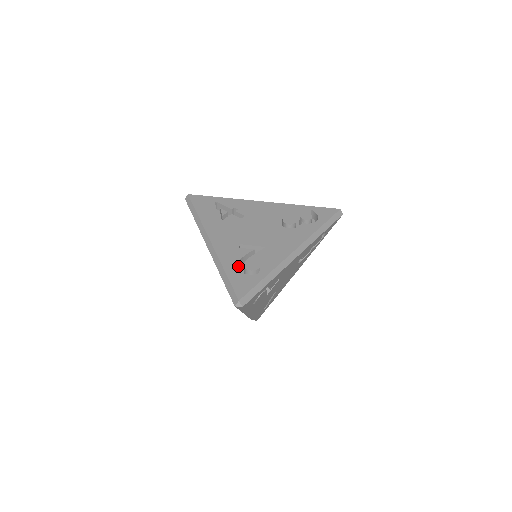
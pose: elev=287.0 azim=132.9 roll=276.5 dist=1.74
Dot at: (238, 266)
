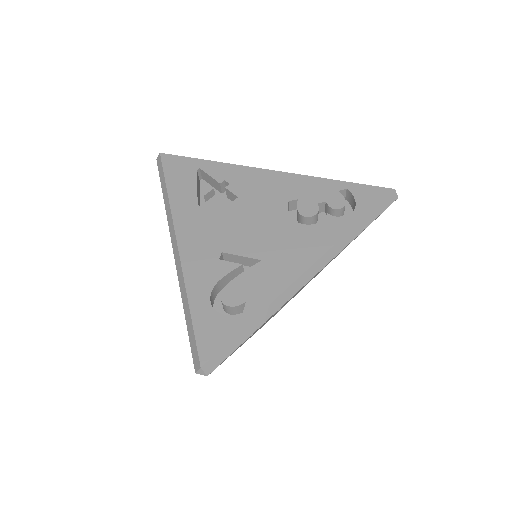
Dot at: (214, 292)
